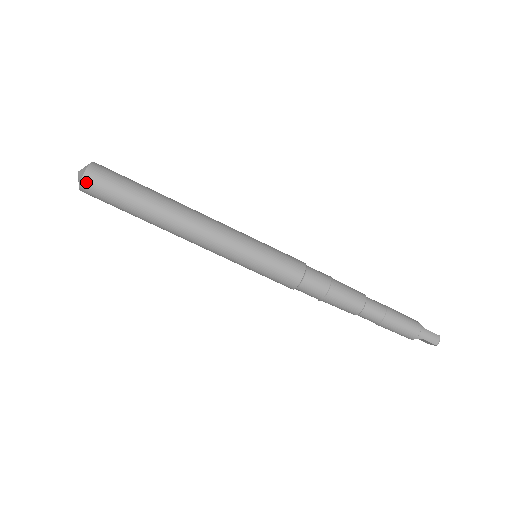
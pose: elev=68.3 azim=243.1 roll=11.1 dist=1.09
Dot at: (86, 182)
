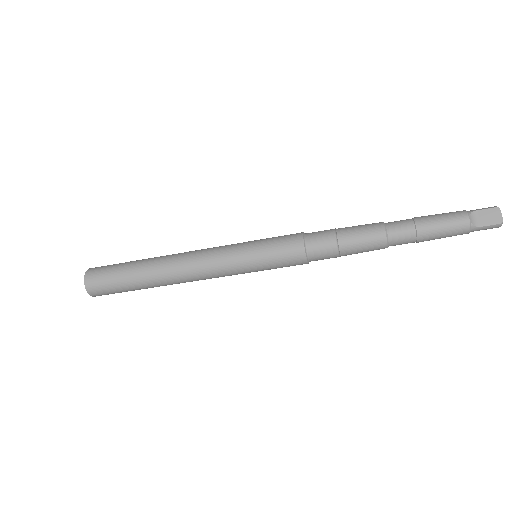
Dot at: (101, 295)
